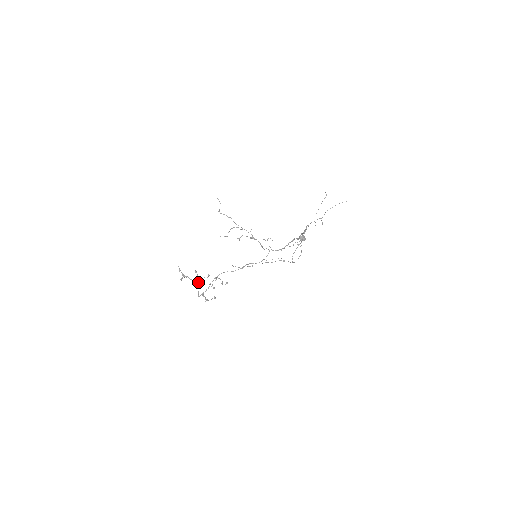
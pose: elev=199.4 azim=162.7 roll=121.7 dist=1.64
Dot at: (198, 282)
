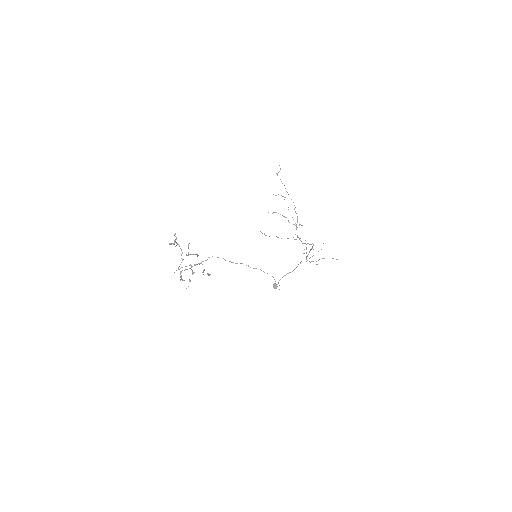
Dot at: occluded
